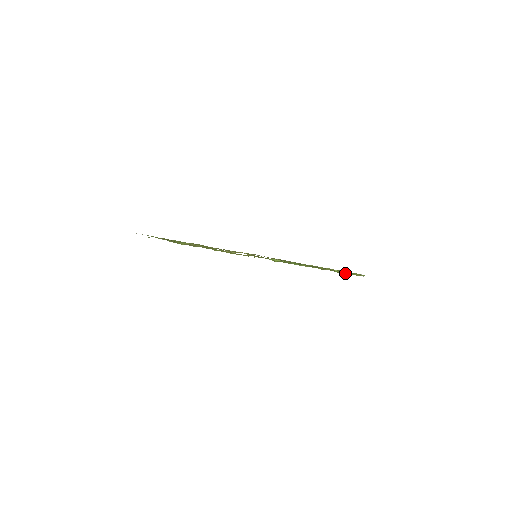
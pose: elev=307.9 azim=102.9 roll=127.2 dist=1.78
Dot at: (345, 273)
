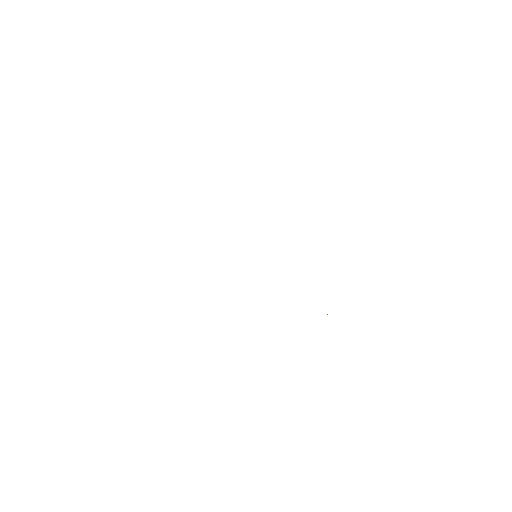
Dot at: occluded
